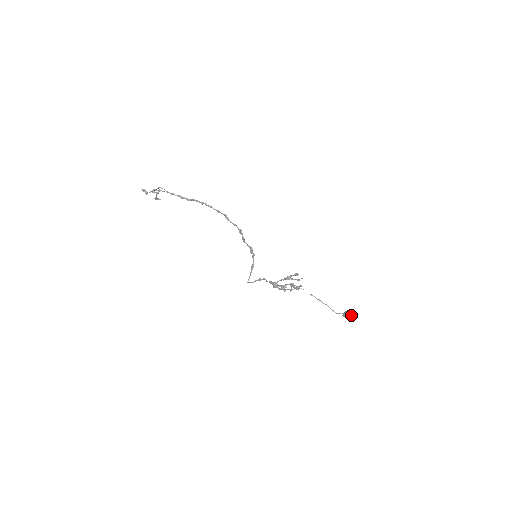
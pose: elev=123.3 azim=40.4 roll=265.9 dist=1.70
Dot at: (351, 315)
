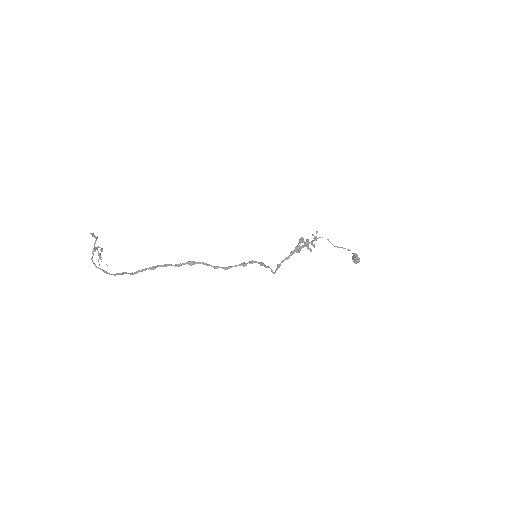
Dot at: (358, 257)
